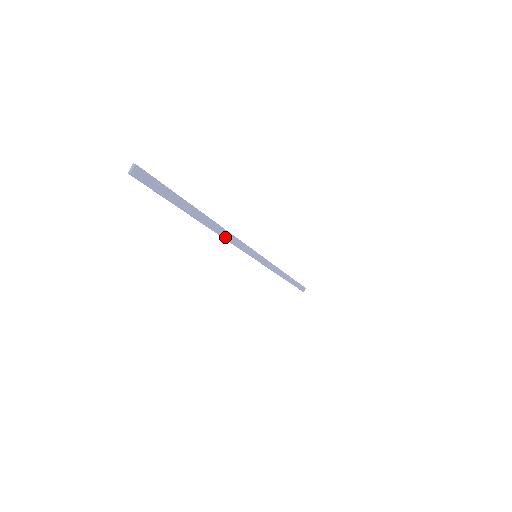
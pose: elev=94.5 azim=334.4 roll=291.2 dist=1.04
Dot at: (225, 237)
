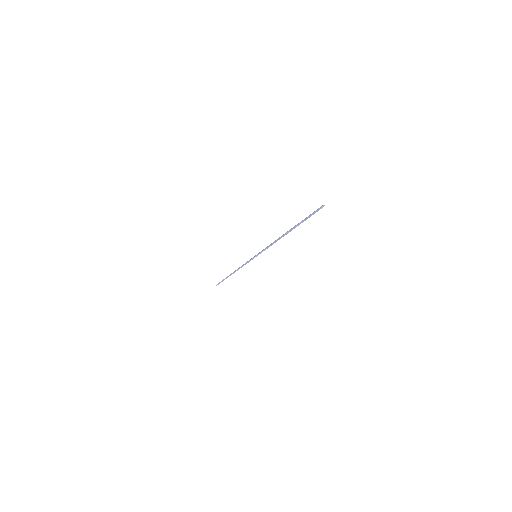
Dot at: (275, 242)
